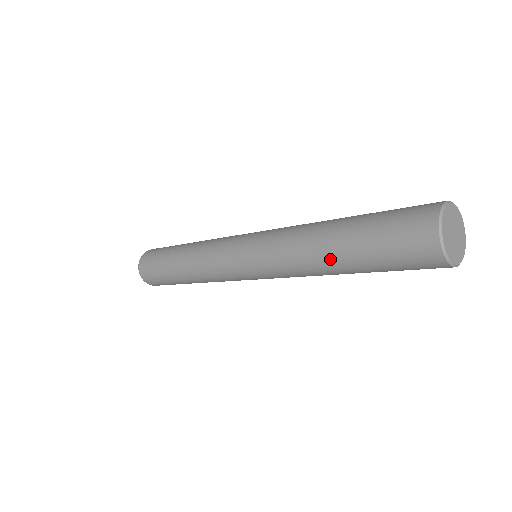
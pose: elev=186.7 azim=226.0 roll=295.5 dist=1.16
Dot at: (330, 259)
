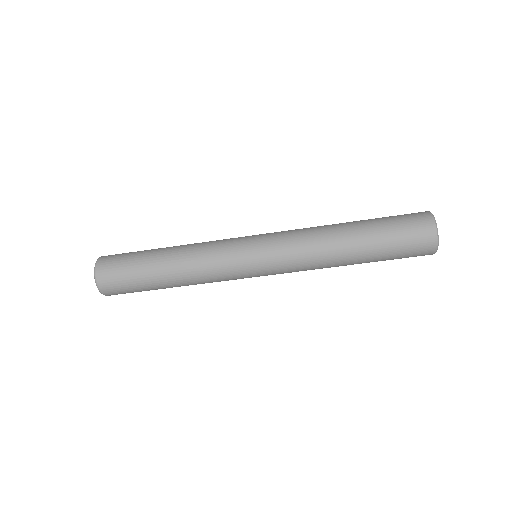
Dot at: (350, 248)
